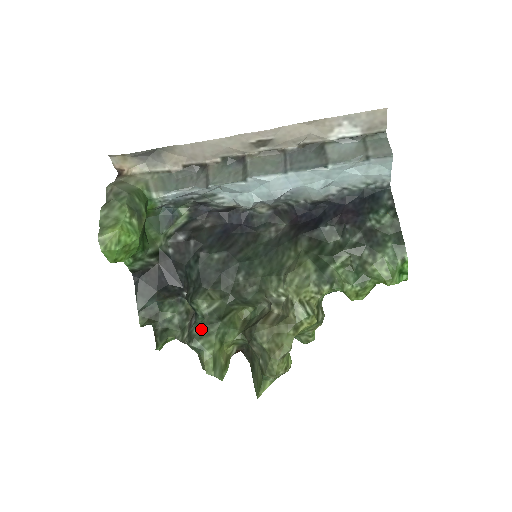
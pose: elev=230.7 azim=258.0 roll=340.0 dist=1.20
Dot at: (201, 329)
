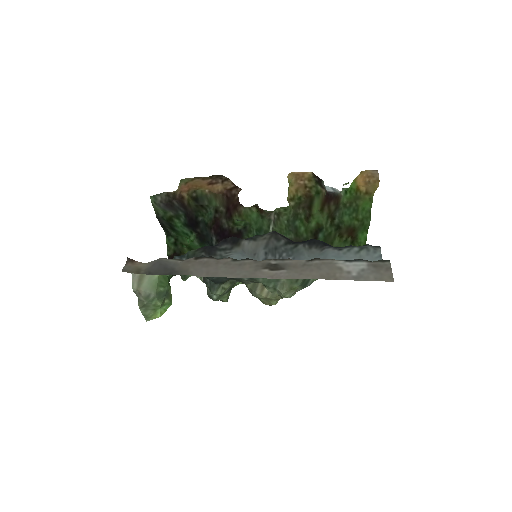
Dot at: (218, 297)
